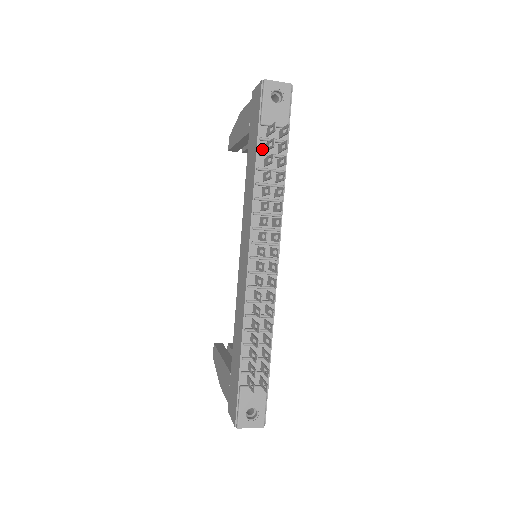
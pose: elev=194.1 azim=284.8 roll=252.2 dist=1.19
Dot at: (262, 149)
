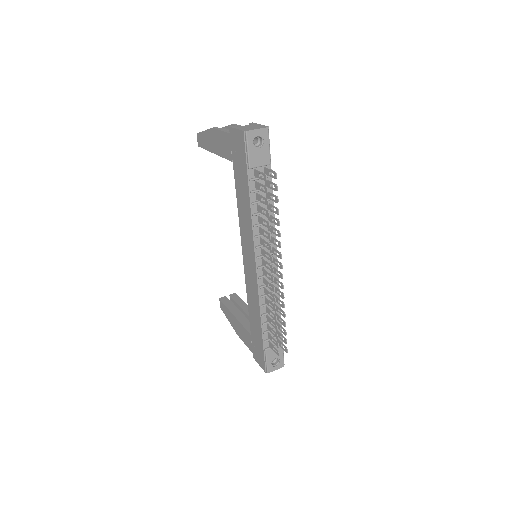
Dot at: (253, 187)
